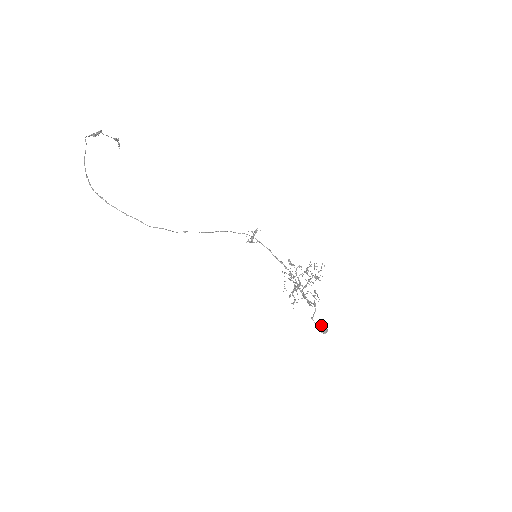
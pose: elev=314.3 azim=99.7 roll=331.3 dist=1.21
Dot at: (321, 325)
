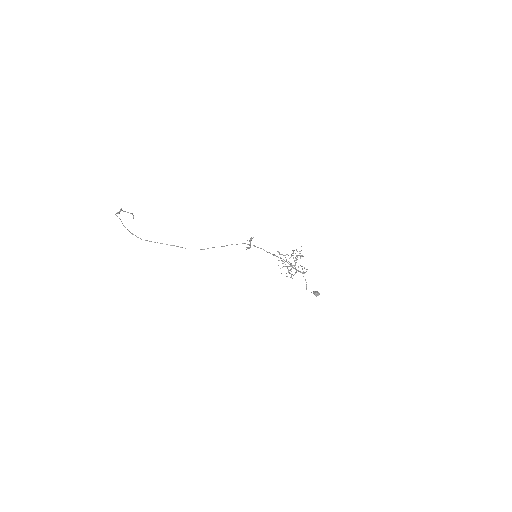
Dot at: (314, 292)
